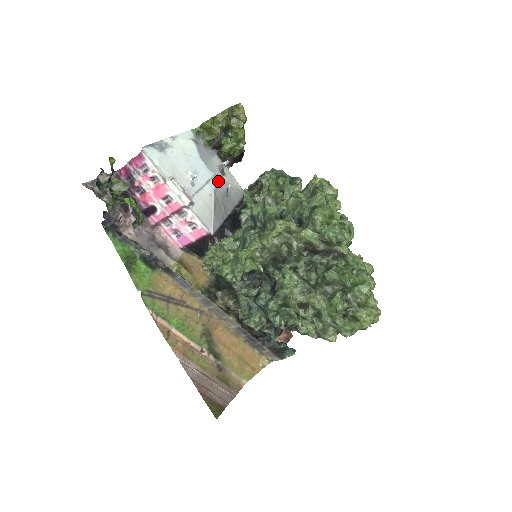
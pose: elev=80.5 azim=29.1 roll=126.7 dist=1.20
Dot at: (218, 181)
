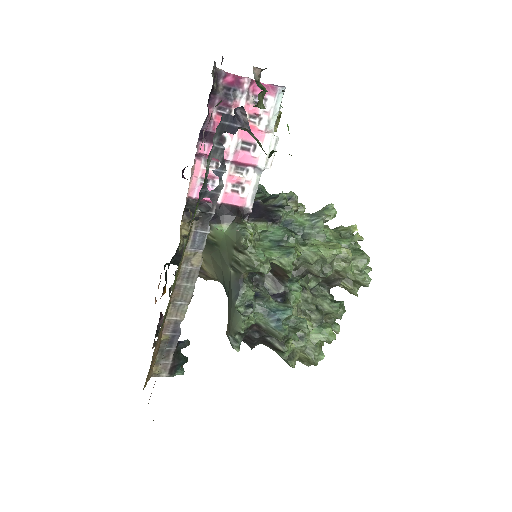
Dot at: occluded
